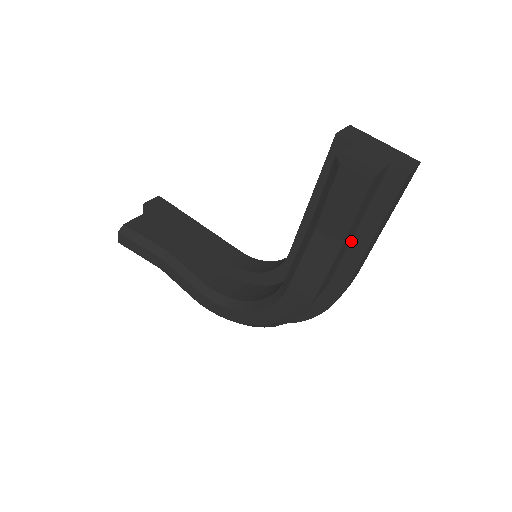
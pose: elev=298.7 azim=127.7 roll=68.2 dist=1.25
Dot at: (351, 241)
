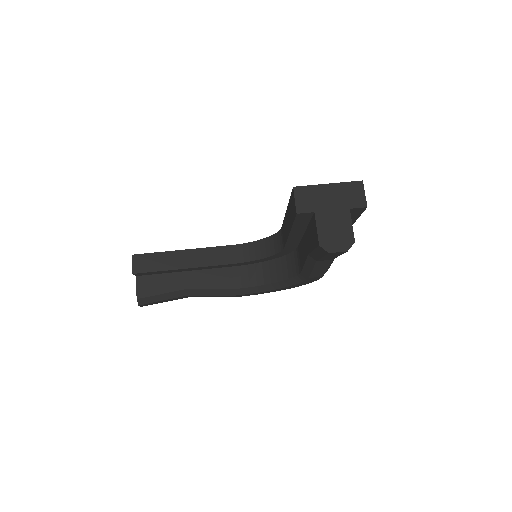
Dot at: occluded
